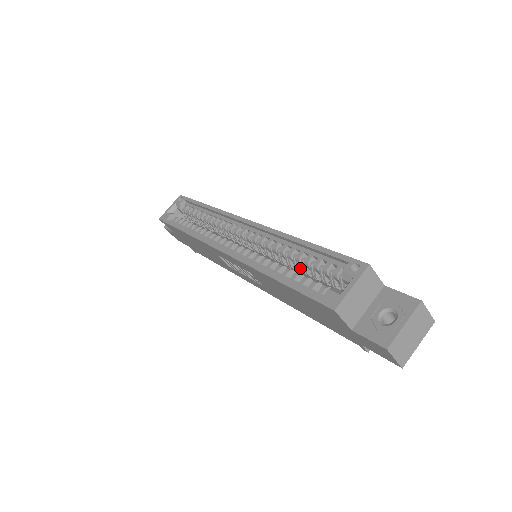
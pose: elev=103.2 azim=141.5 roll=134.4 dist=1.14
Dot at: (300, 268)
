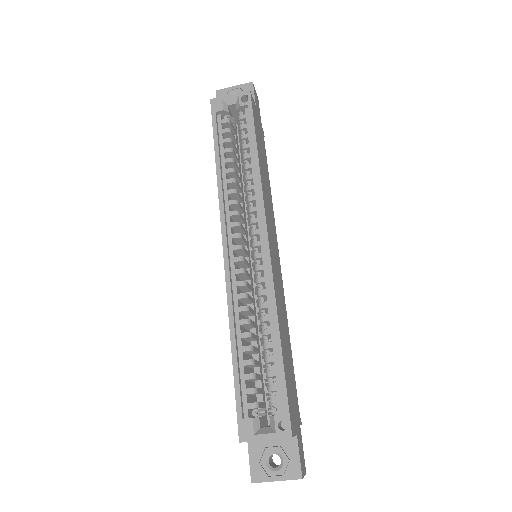
Dot at: occluded
